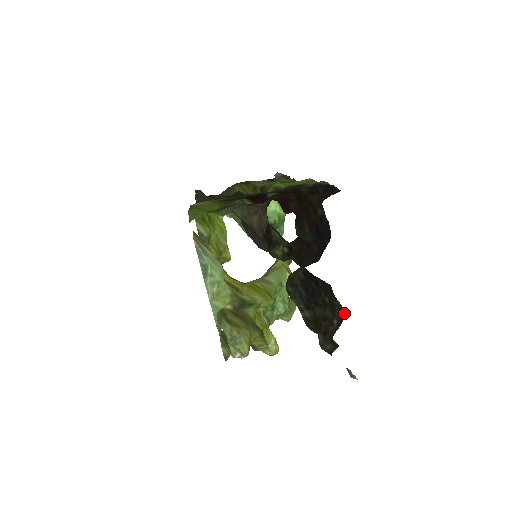
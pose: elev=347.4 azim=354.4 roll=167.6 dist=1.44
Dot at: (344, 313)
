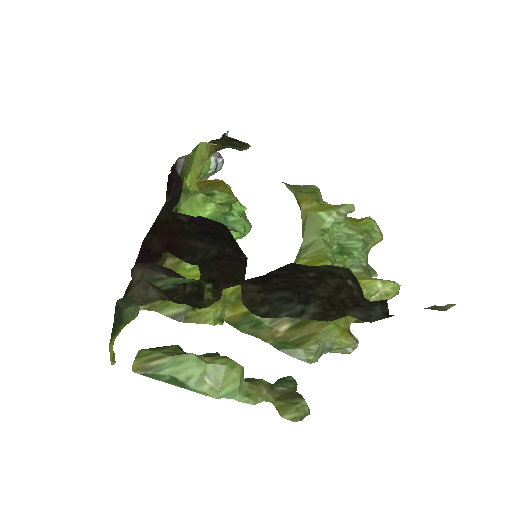
Dot at: (344, 268)
